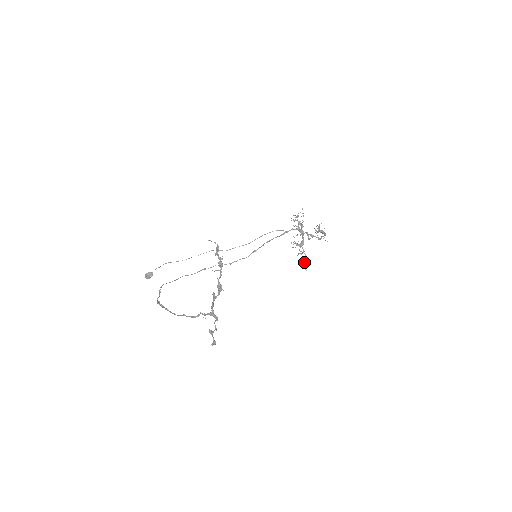
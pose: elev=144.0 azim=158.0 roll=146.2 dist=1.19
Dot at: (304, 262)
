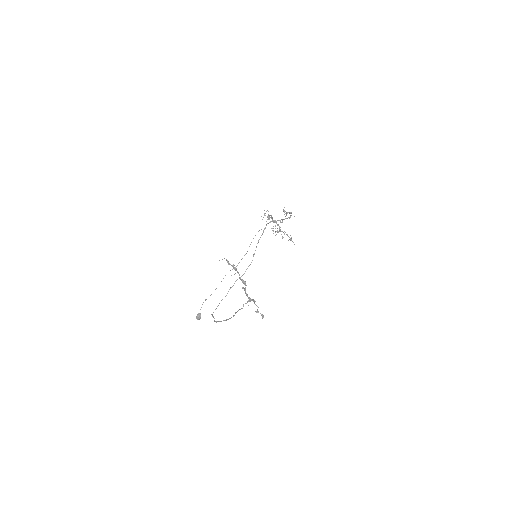
Dot at: (290, 239)
